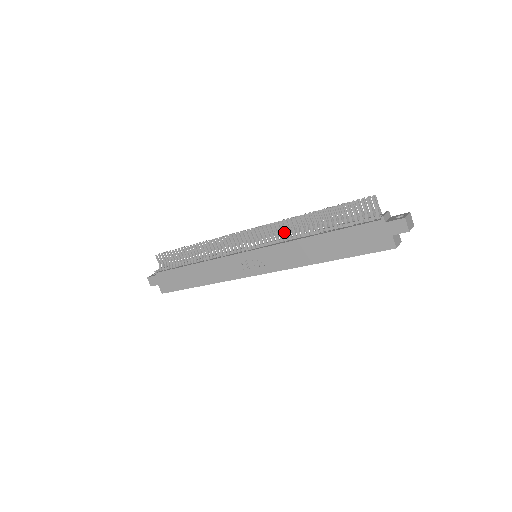
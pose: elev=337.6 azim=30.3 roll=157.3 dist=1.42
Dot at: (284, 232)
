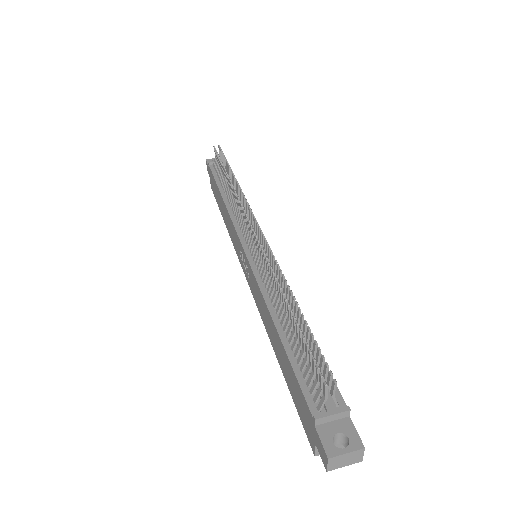
Dot at: (268, 275)
